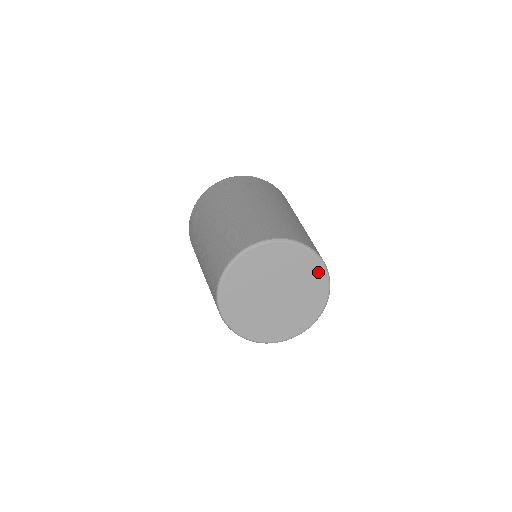
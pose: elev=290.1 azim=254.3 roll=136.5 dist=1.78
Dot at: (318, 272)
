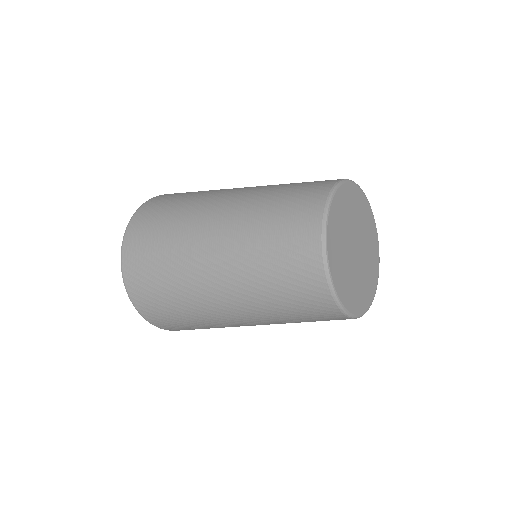
Dot at: (368, 210)
